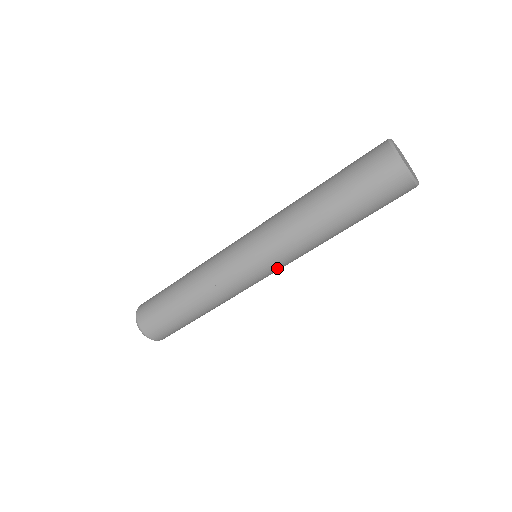
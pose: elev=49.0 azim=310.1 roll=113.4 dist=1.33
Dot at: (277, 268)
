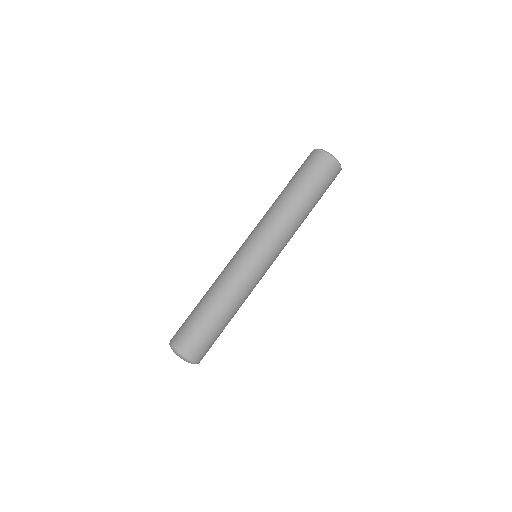
Dot at: (264, 243)
